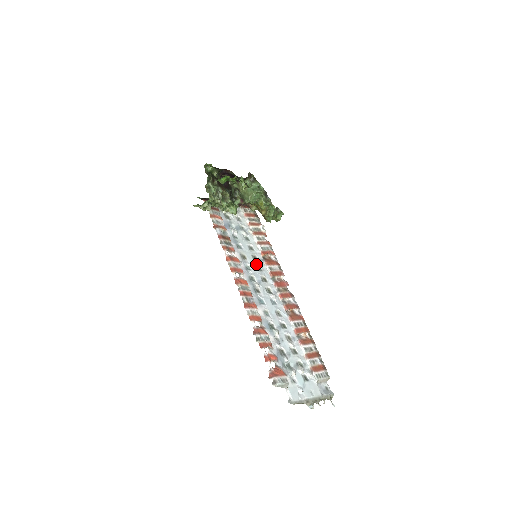
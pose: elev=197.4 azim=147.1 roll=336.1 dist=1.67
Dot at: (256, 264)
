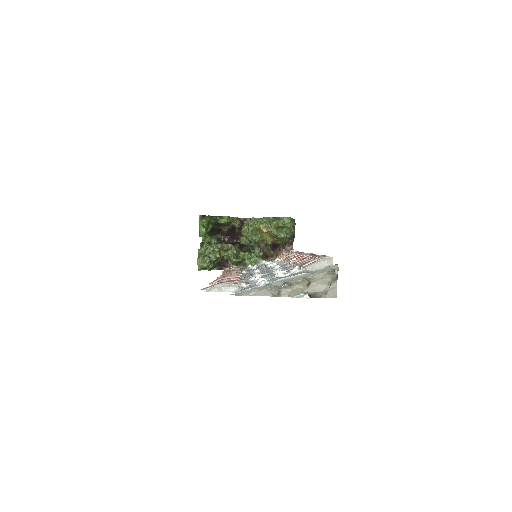
Dot at: (268, 266)
